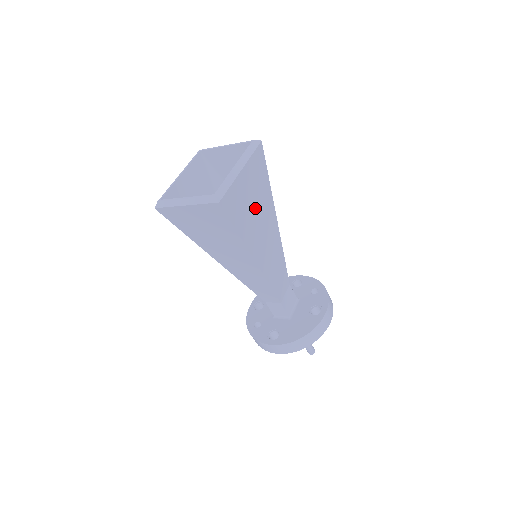
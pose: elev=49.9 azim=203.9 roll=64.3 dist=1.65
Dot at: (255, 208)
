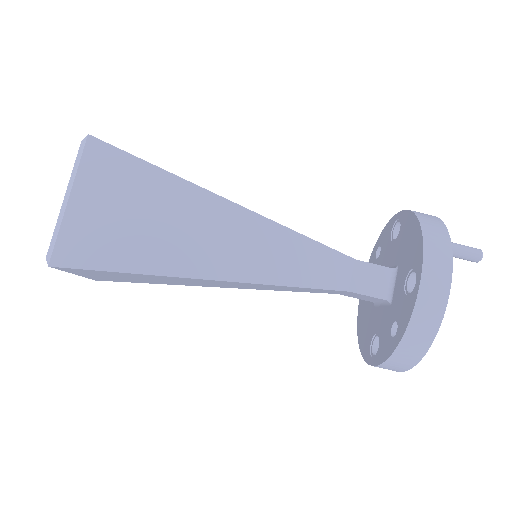
Dot at: occluded
